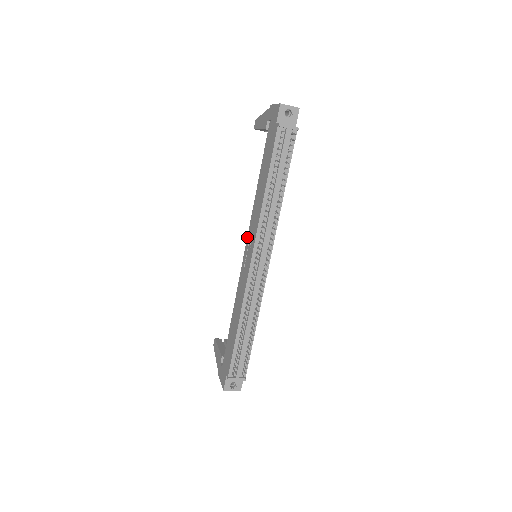
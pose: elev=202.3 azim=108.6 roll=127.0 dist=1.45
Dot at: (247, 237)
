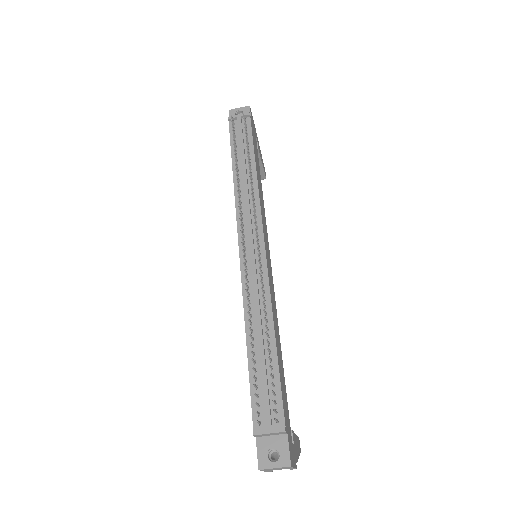
Dot at: occluded
